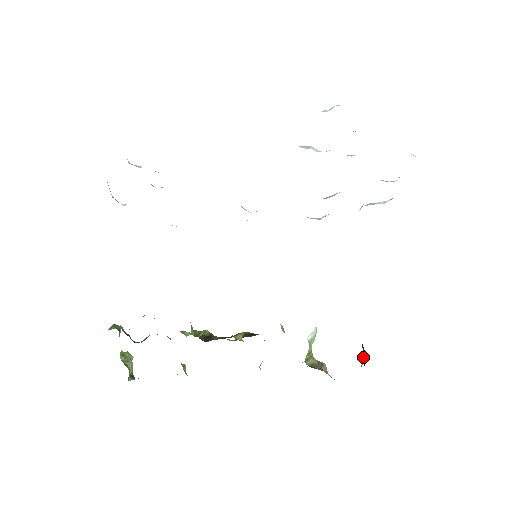
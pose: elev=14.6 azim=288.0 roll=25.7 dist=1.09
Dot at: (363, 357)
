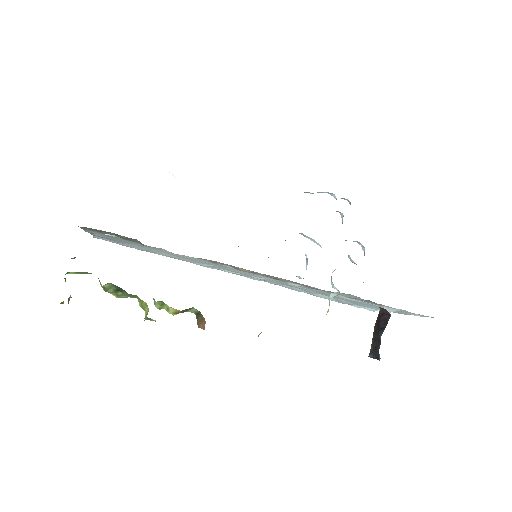
Dot at: (379, 331)
